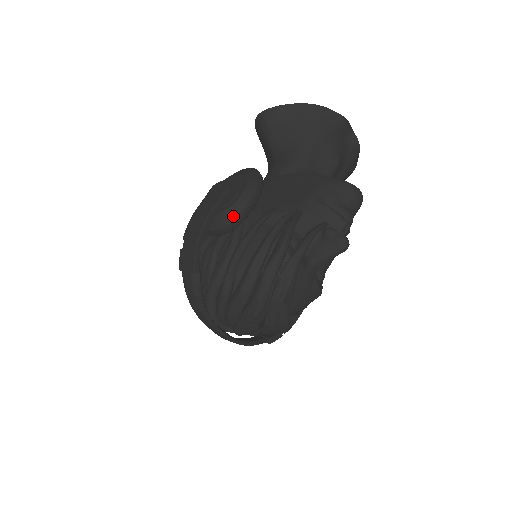
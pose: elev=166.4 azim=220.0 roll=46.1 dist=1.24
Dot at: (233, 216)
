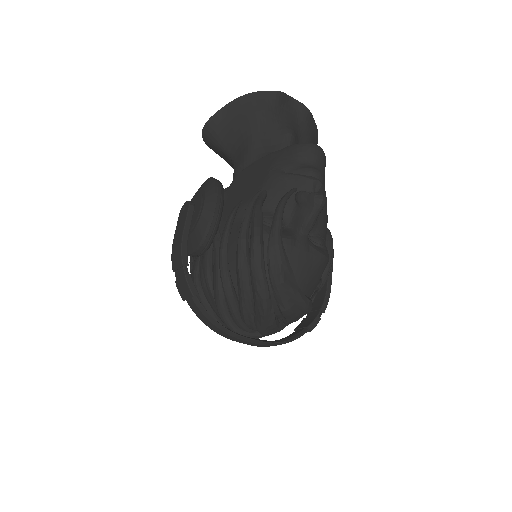
Dot at: (204, 228)
